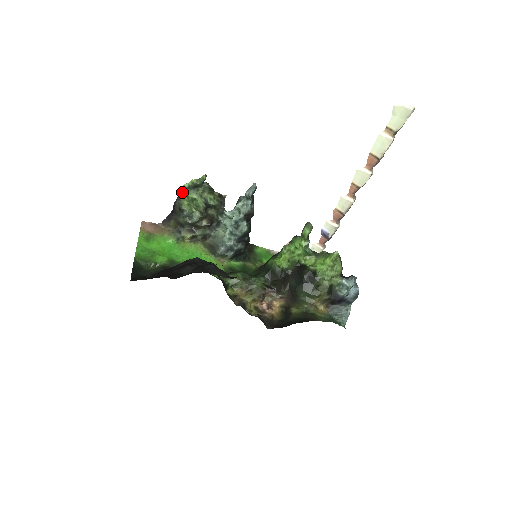
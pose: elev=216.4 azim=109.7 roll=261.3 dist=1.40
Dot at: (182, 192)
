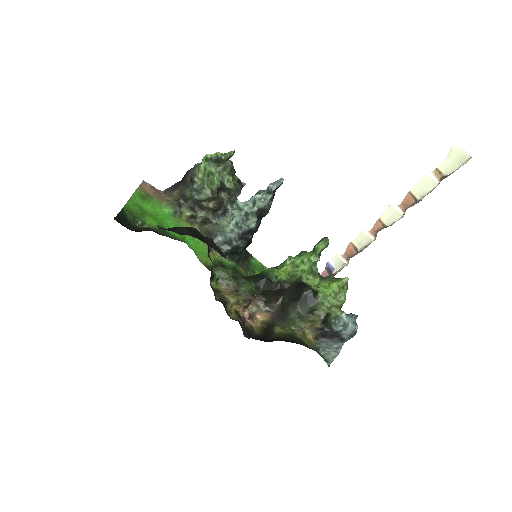
Dot at: (201, 162)
